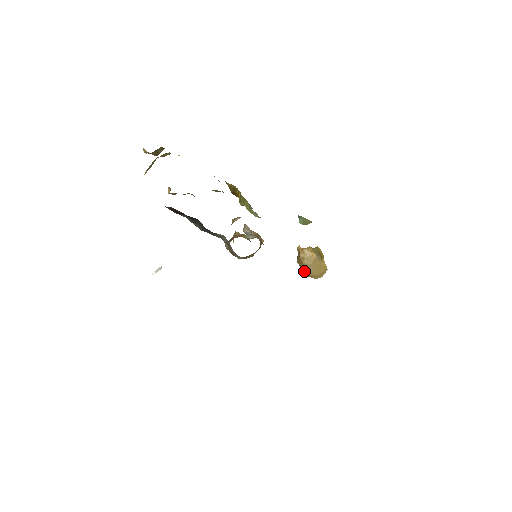
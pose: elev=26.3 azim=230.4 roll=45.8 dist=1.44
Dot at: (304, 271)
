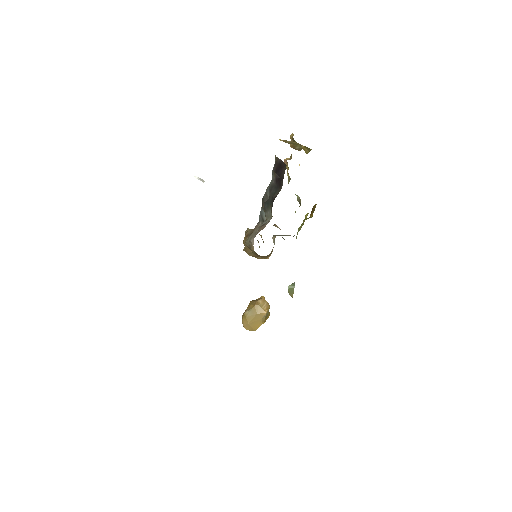
Dot at: (247, 310)
